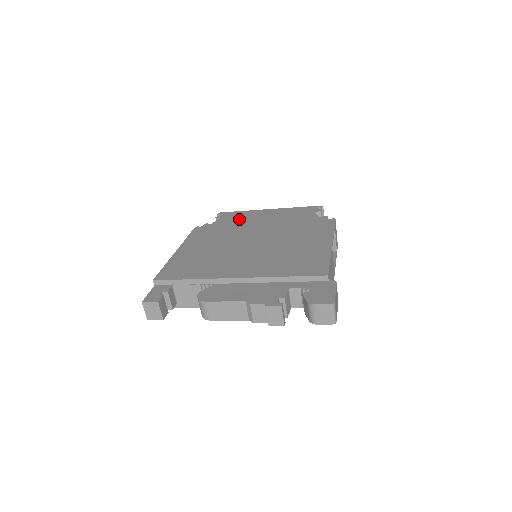
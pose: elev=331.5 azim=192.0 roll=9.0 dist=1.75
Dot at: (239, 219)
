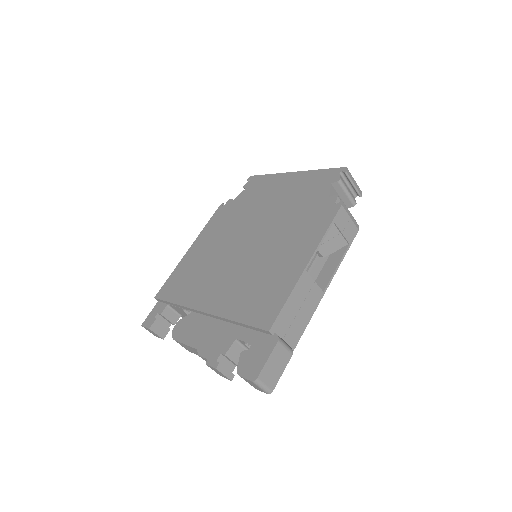
Dot at: (258, 193)
